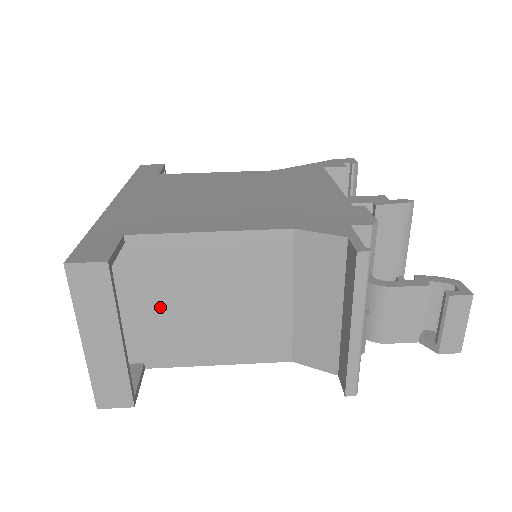
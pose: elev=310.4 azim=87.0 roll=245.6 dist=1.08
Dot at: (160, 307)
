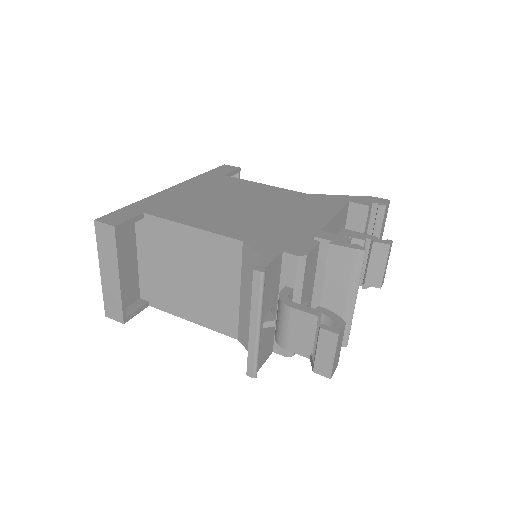
Dot at: (160, 267)
